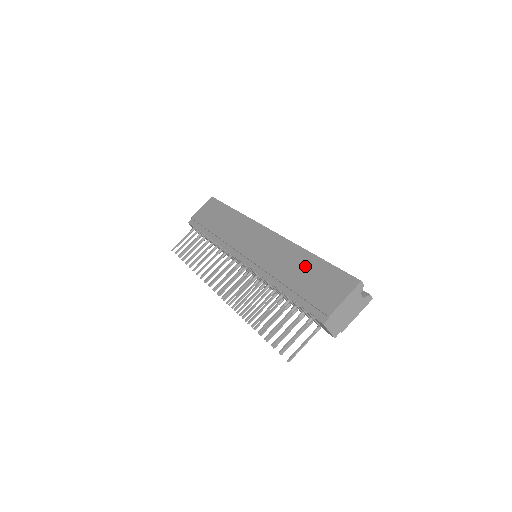
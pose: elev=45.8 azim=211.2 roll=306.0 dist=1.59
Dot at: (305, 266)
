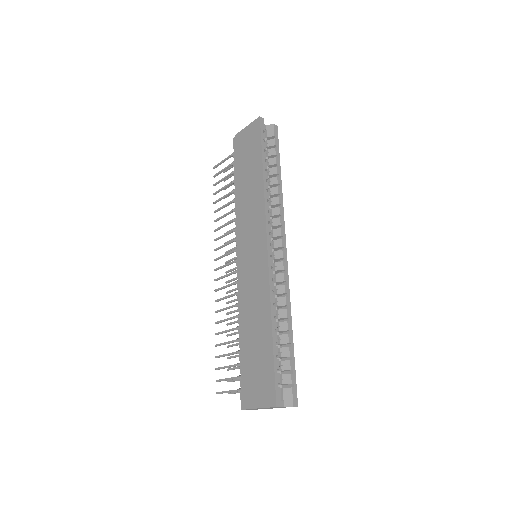
Dot at: (260, 335)
